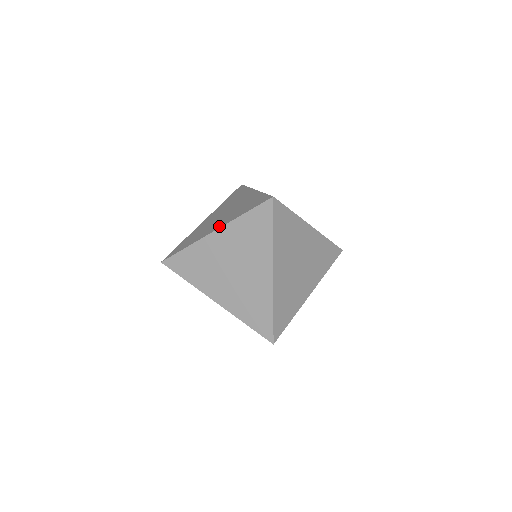
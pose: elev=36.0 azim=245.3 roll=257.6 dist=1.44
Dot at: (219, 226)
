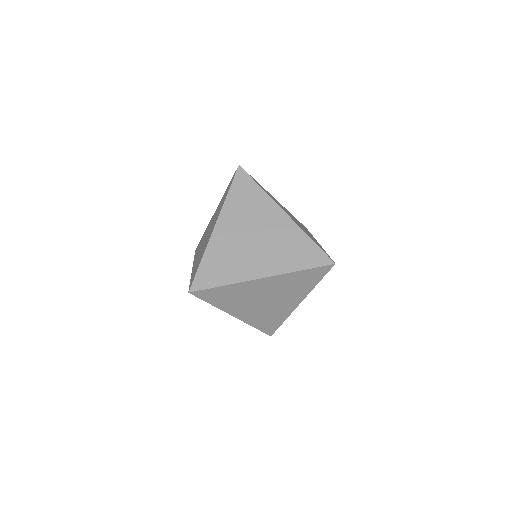
Dot at: (193, 266)
